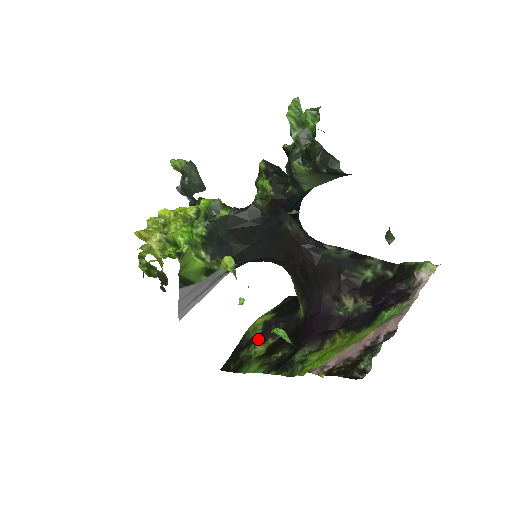
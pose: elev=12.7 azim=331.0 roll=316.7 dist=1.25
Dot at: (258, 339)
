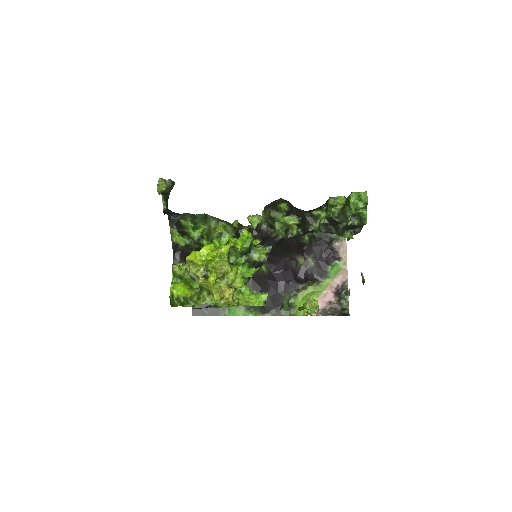
Dot at: occluded
